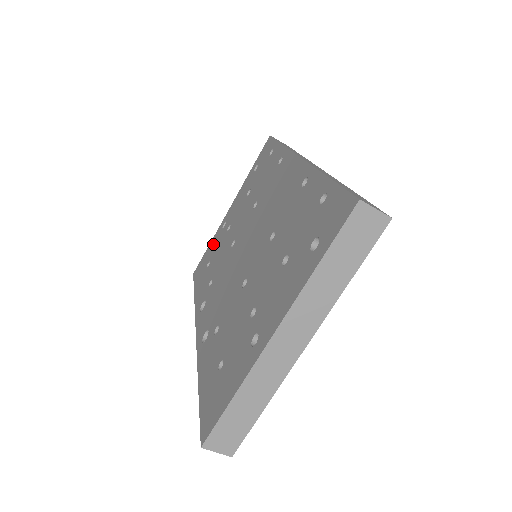
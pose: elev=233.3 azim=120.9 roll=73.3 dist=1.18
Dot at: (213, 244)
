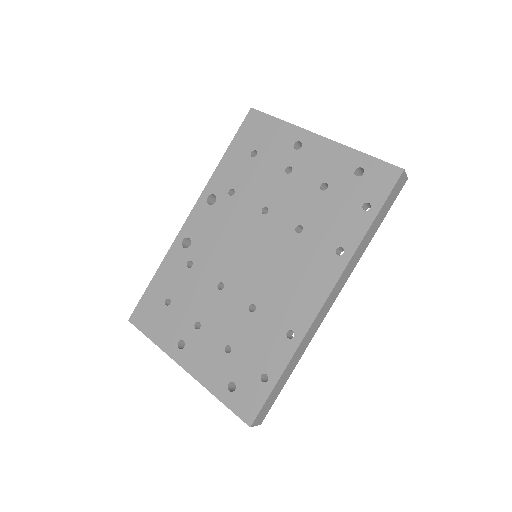
Dot at: (278, 137)
